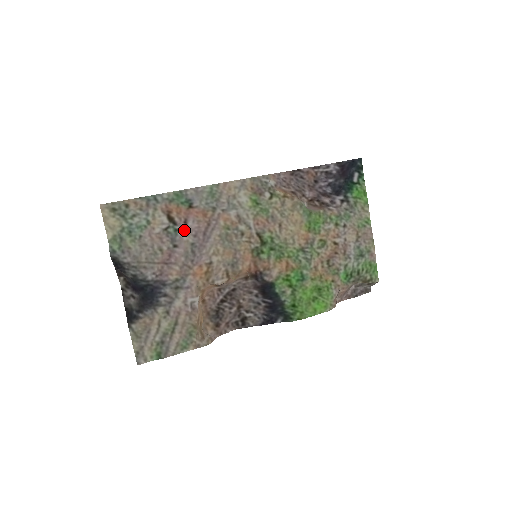
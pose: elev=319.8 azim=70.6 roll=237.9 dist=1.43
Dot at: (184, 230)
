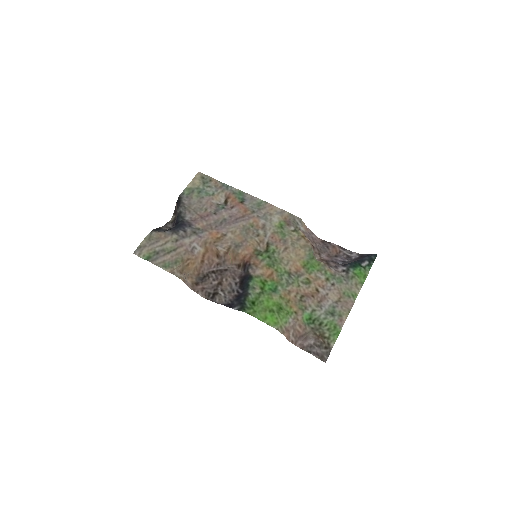
Dot at: (227, 210)
